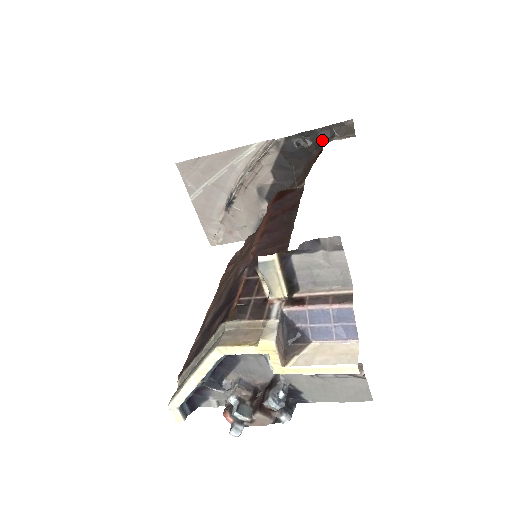
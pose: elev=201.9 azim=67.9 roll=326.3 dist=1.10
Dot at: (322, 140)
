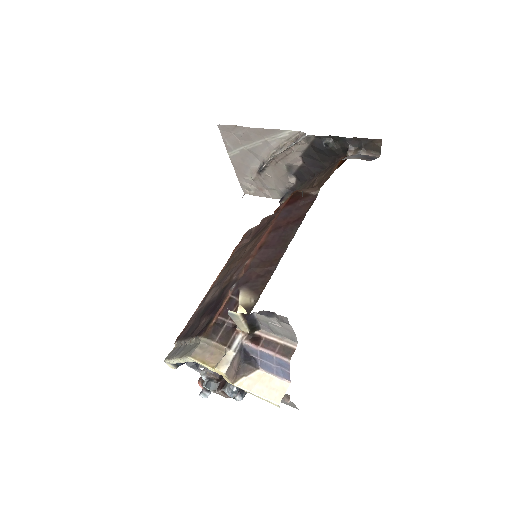
Dot at: (349, 149)
